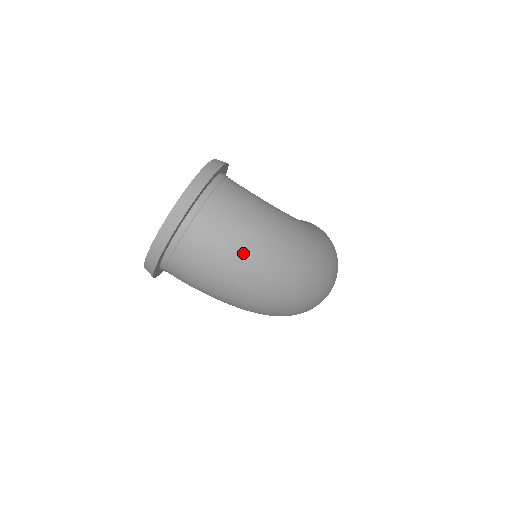
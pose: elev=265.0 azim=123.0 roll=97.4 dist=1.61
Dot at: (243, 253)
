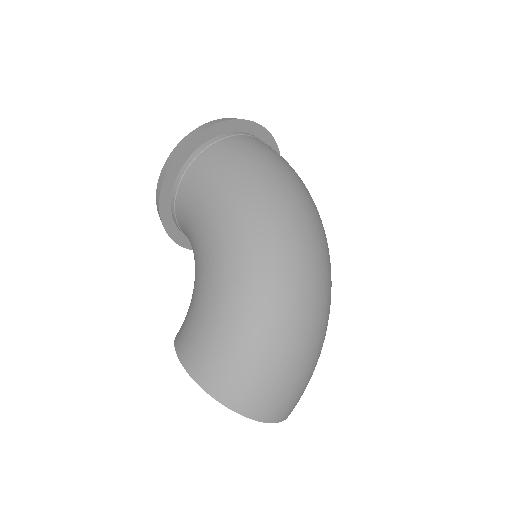
Dot at: occluded
